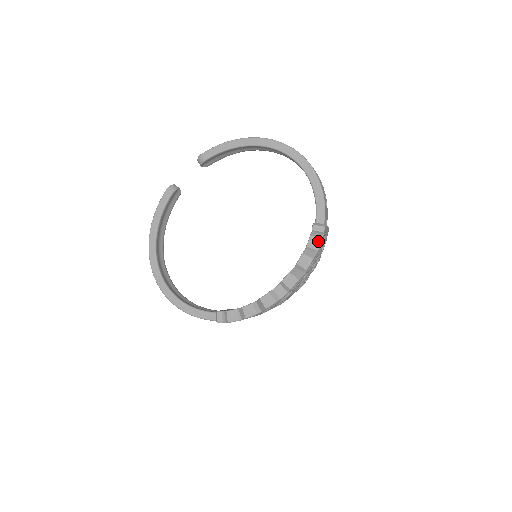
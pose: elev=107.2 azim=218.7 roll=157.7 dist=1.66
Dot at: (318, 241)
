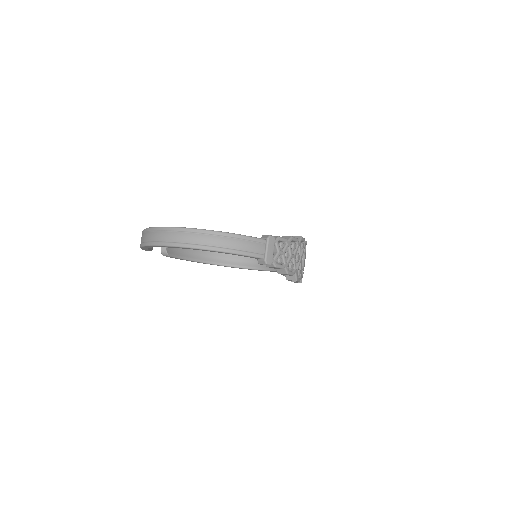
Dot at: occluded
